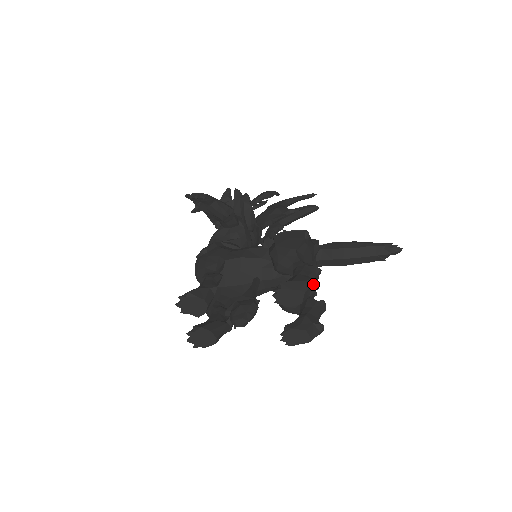
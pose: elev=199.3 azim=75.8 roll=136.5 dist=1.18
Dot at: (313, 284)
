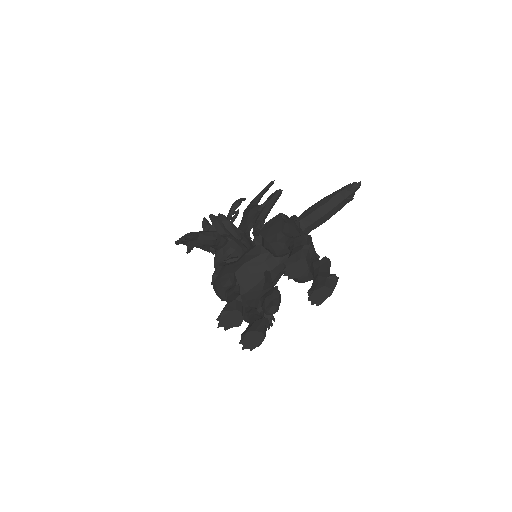
Dot at: (308, 249)
